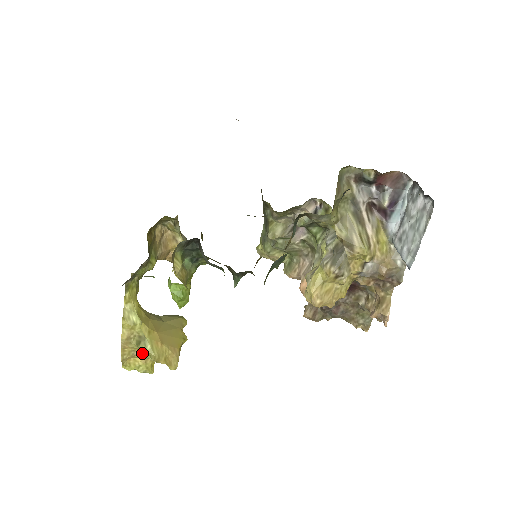
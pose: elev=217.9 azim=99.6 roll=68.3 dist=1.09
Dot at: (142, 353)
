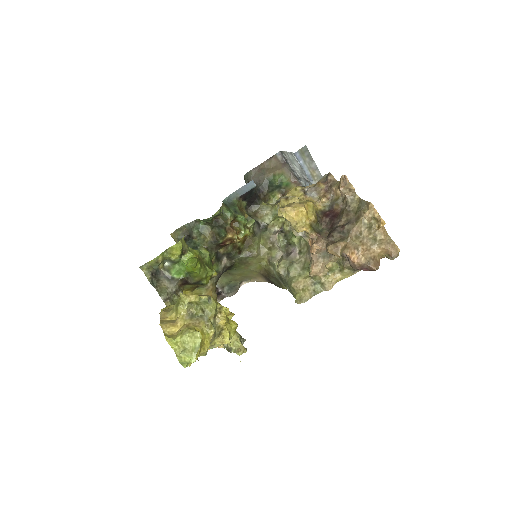
Dot at: (176, 307)
